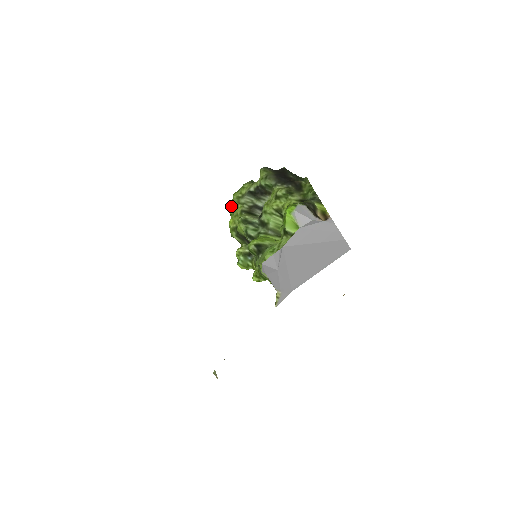
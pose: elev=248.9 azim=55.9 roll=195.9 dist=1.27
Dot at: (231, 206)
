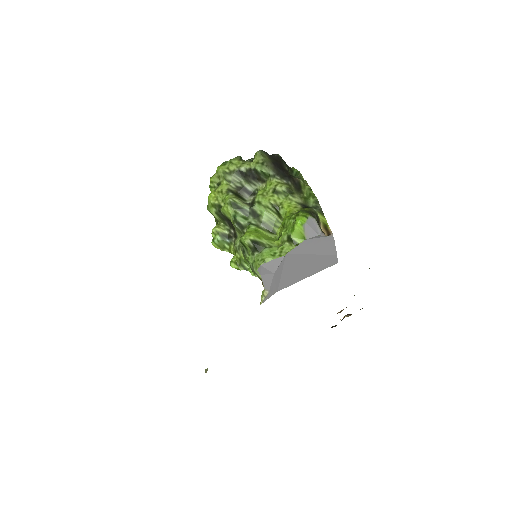
Dot at: (213, 178)
